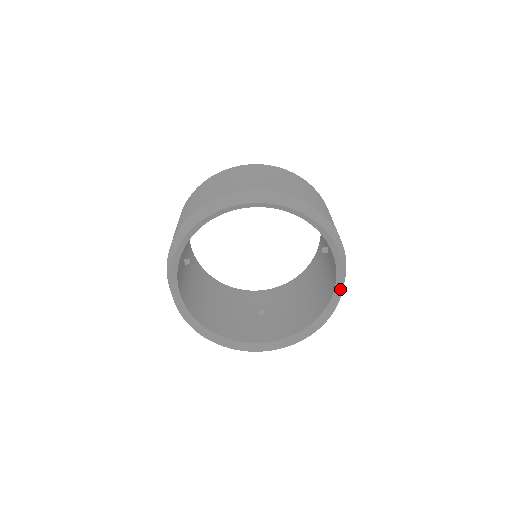
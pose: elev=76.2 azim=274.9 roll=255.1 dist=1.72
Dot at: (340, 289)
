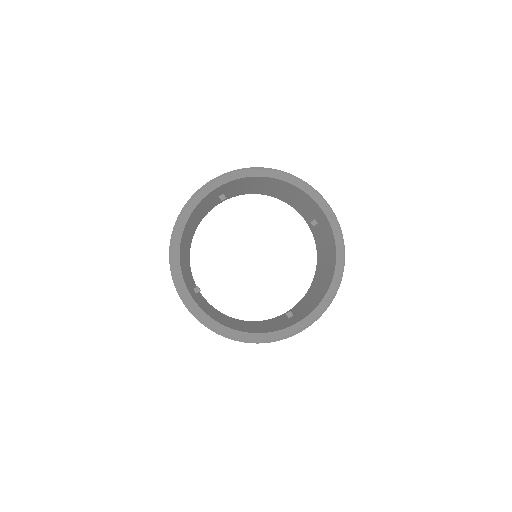
Dot at: (336, 227)
